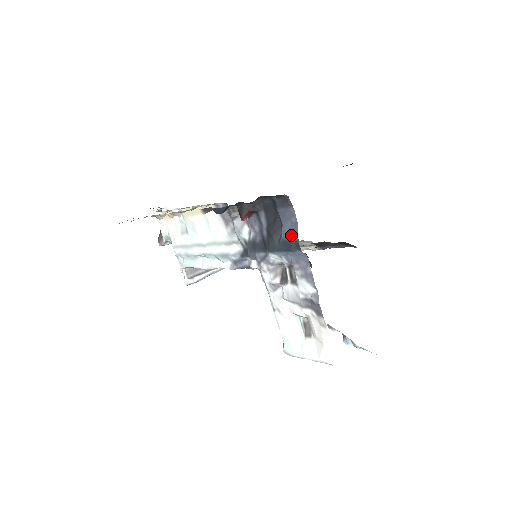
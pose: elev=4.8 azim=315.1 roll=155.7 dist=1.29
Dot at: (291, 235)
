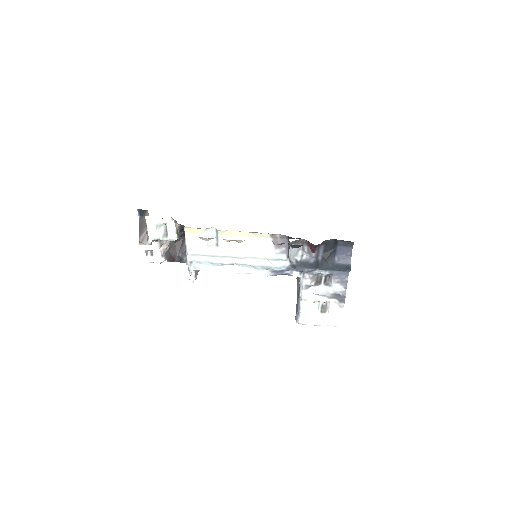
Dot at: (345, 262)
